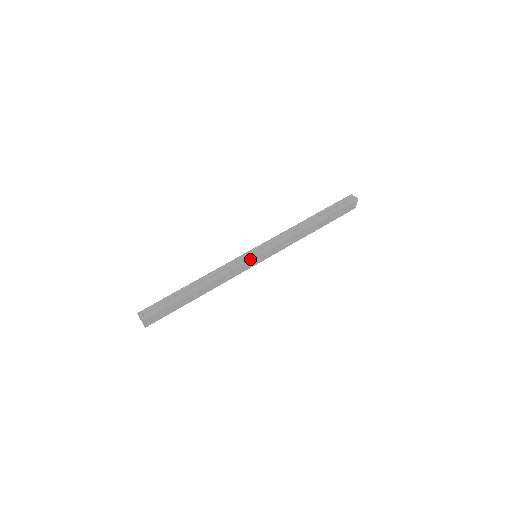
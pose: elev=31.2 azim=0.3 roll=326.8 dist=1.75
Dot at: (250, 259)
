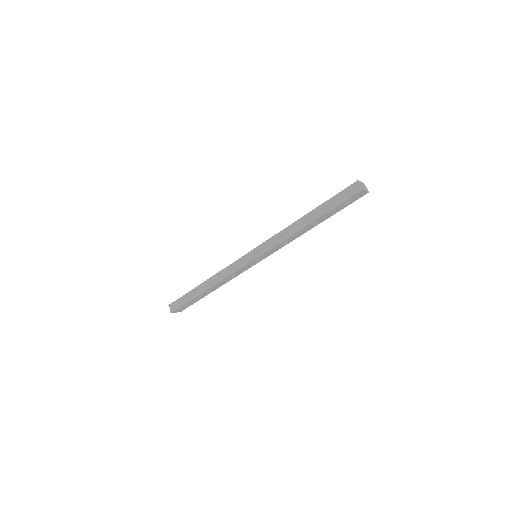
Dot at: (246, 264)
